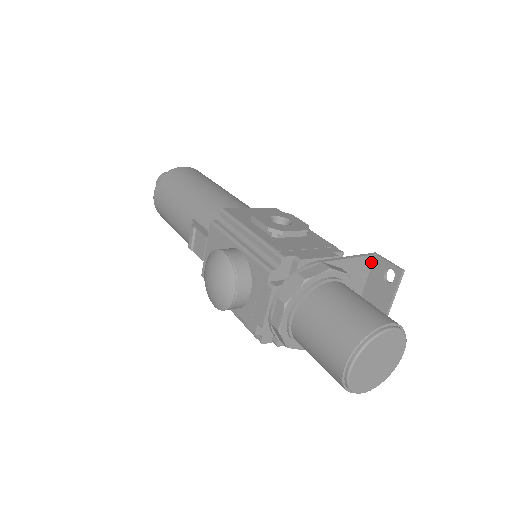
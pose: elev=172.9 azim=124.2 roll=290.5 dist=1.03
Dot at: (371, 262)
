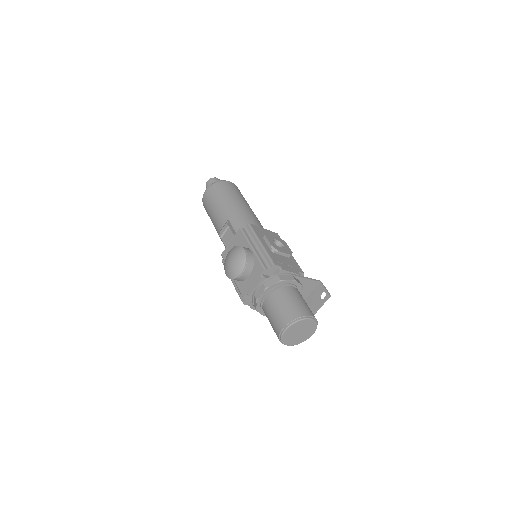
Dot at: (316, 285)
